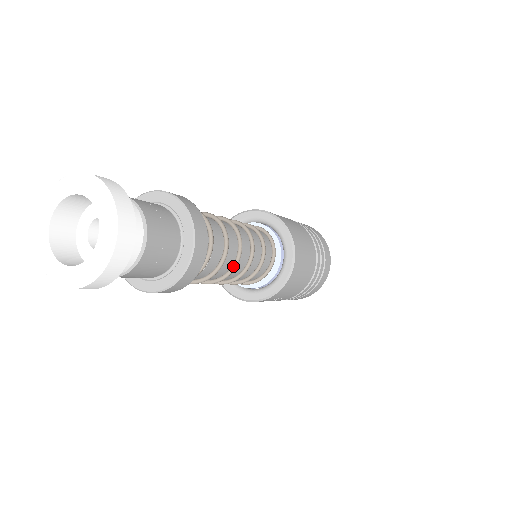
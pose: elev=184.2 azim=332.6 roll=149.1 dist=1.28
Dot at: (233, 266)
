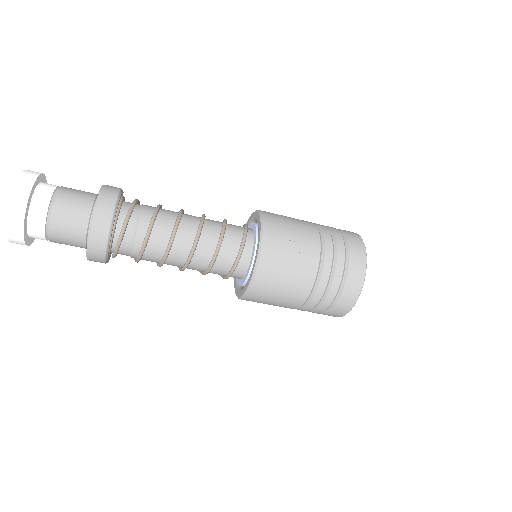
Dot at: (178, 214)
